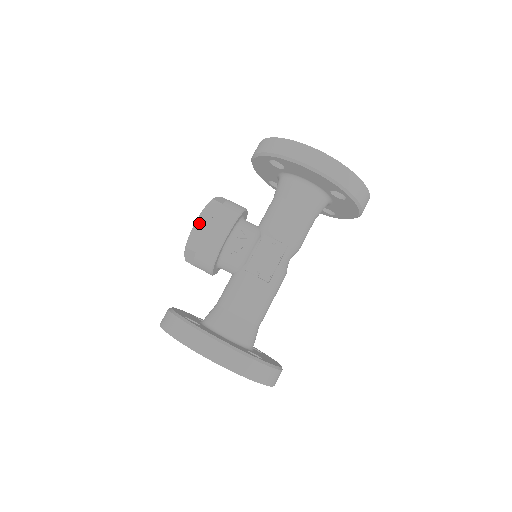
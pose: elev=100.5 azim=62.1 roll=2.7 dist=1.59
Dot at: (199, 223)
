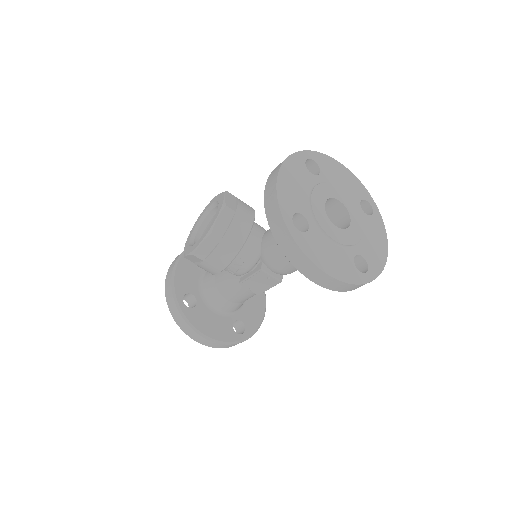
Dot at: (195, 256)
